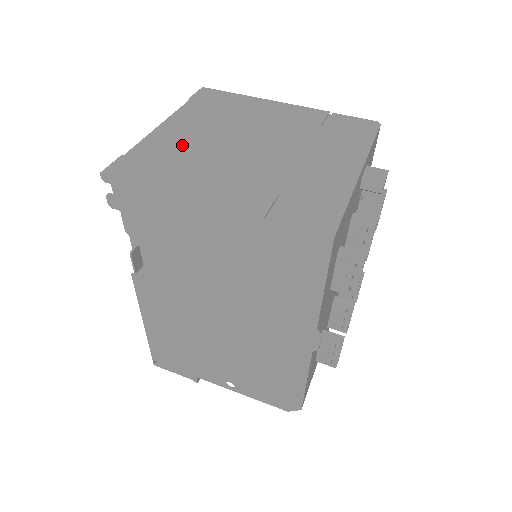
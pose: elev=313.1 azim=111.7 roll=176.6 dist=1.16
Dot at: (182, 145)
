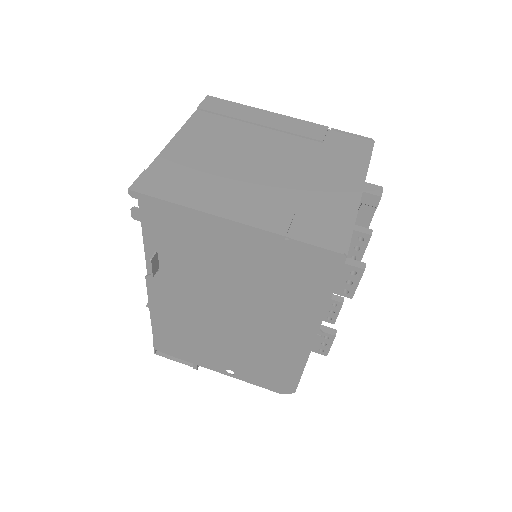
Dot at: (199, 160)
